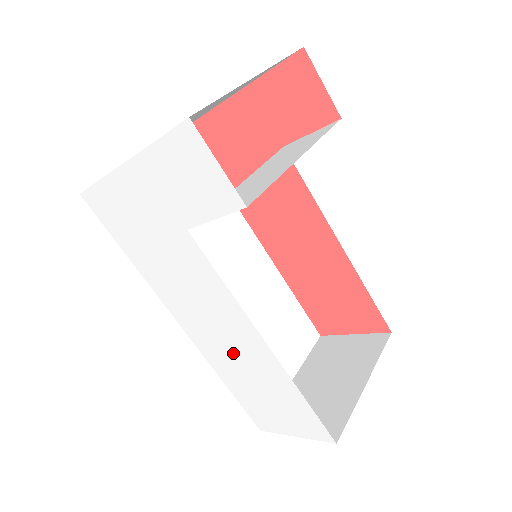
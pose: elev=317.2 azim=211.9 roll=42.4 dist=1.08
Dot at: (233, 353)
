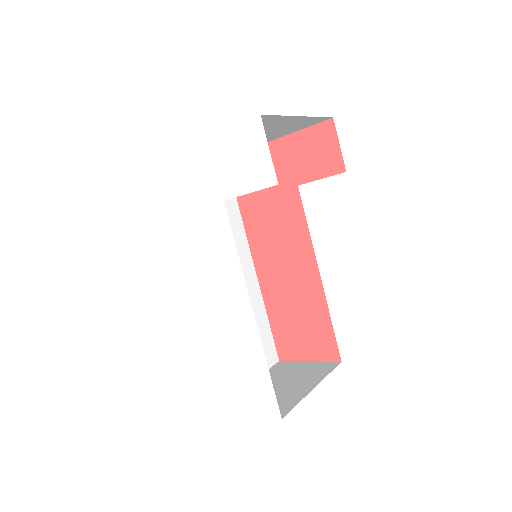
Dot at: (219, 321)
